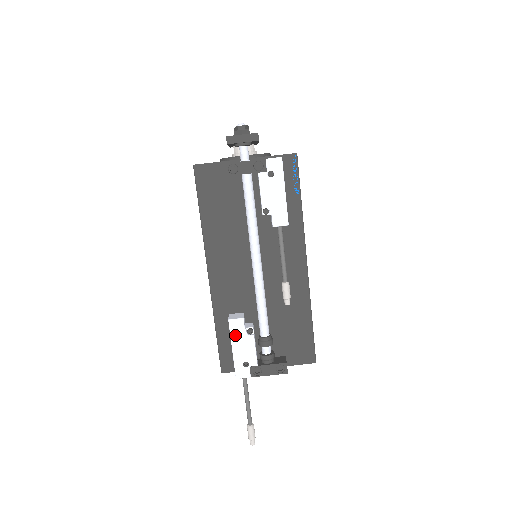
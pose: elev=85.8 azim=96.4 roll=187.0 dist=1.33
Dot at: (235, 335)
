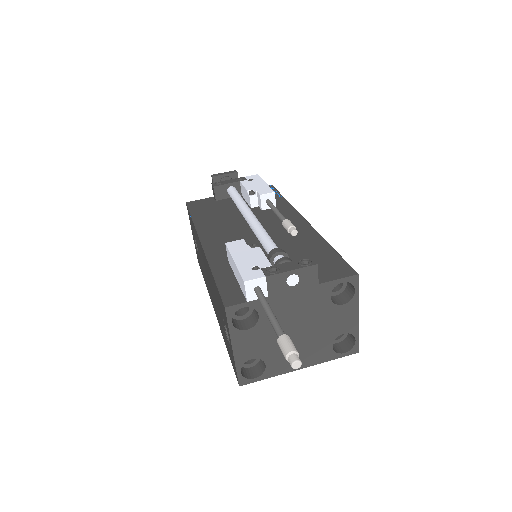
Dot at: (236, 251)
